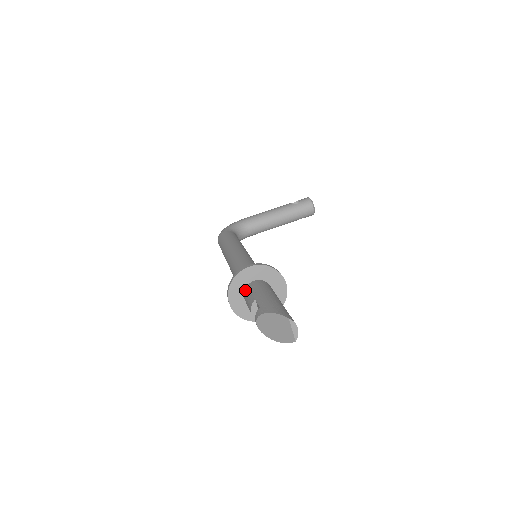
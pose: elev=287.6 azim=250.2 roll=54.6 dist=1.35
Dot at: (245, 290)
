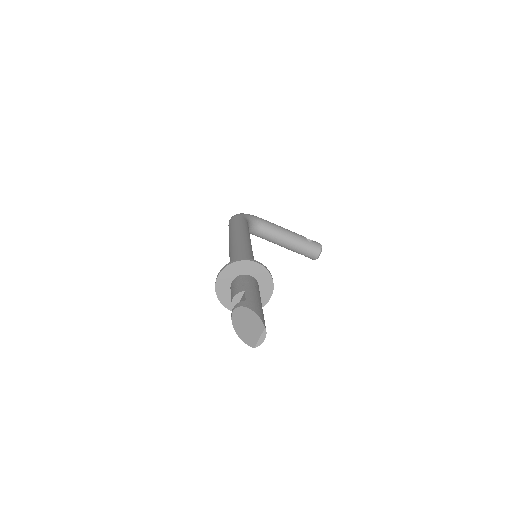
Dot at: (238, 277)
